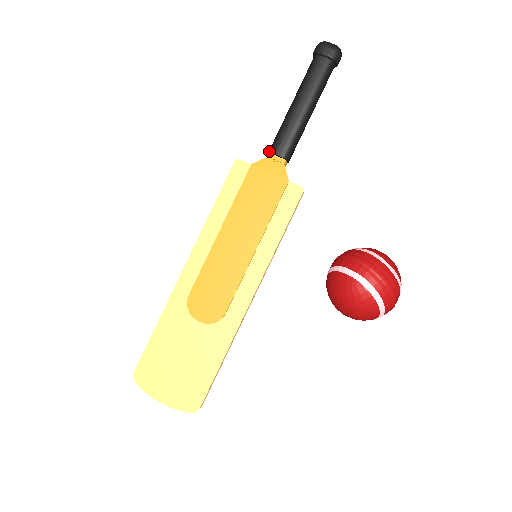
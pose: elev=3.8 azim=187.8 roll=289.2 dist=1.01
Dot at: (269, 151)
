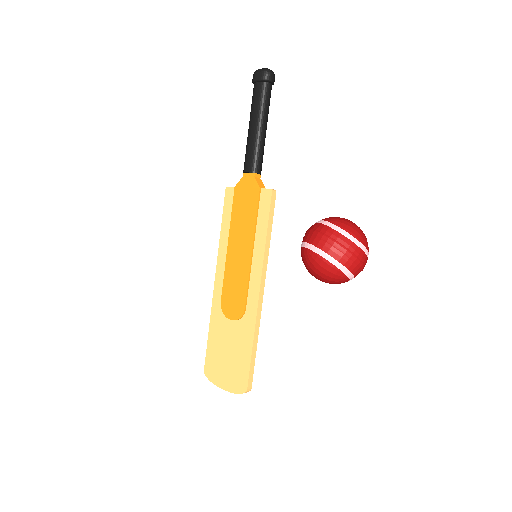
Dot at: (243, 172)
